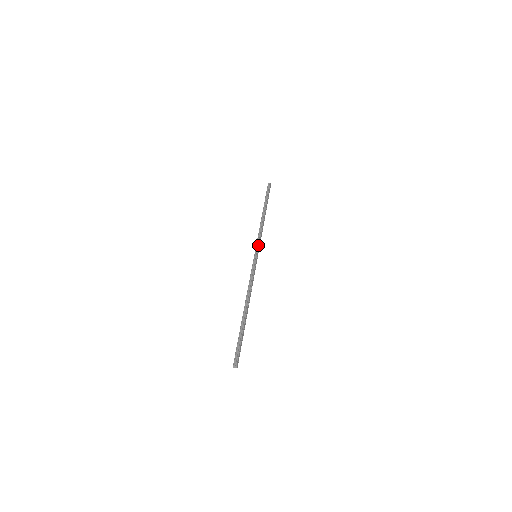
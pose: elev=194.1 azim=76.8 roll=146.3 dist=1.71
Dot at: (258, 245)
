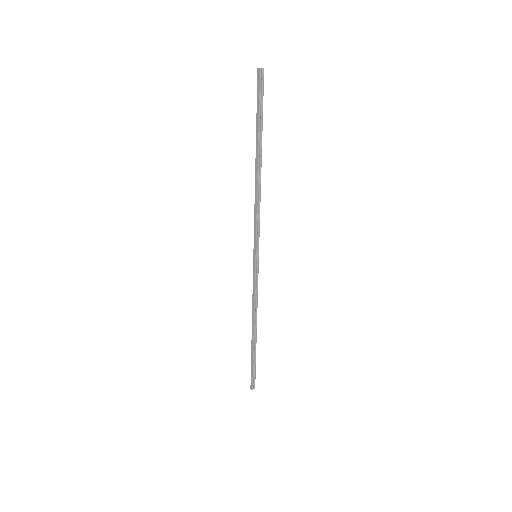
Dot at: occluded
